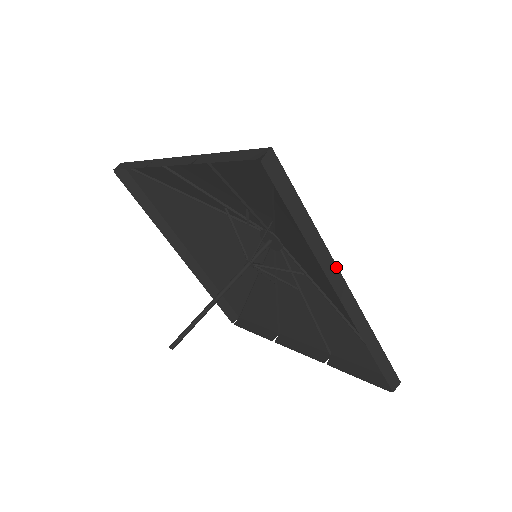
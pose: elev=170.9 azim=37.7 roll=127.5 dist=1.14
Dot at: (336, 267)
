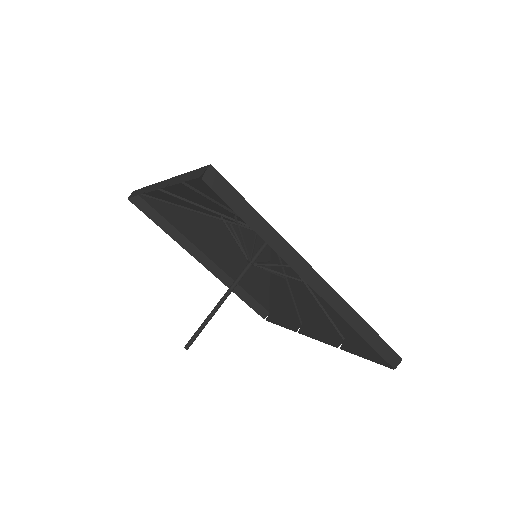
Dot at: (302, 259)
